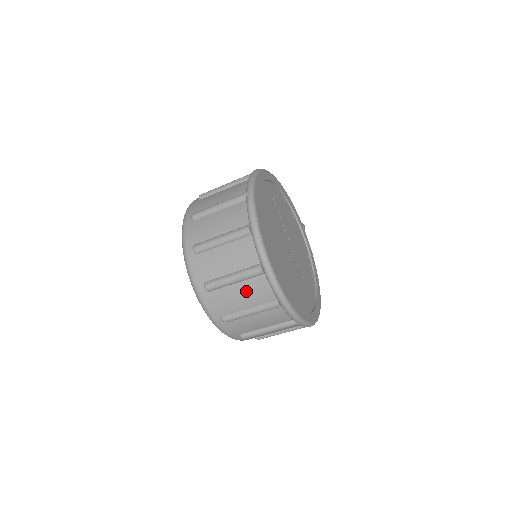
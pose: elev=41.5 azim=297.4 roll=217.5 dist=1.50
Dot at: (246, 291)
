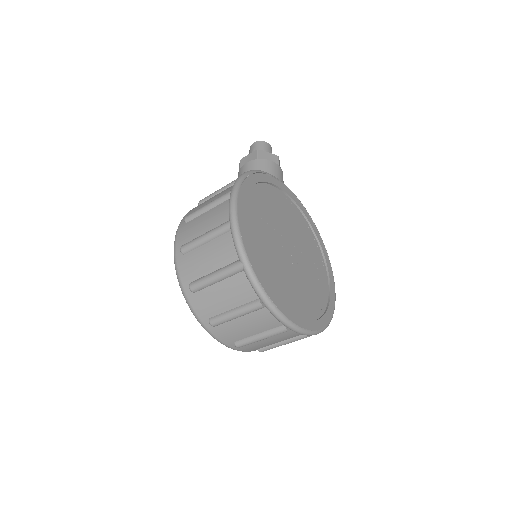
Dot at: (276, 338)
